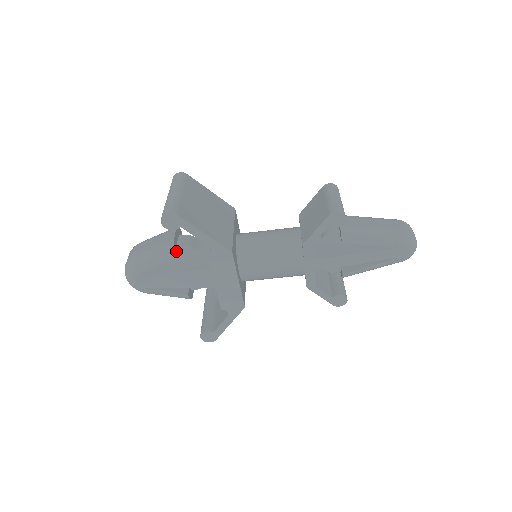
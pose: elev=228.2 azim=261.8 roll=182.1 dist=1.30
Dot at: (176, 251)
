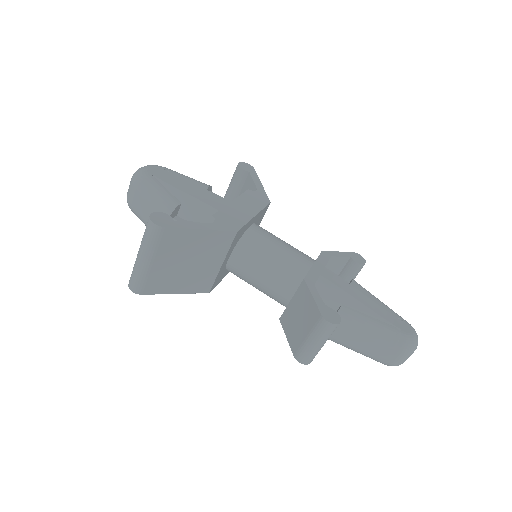
Dot at: occluded
